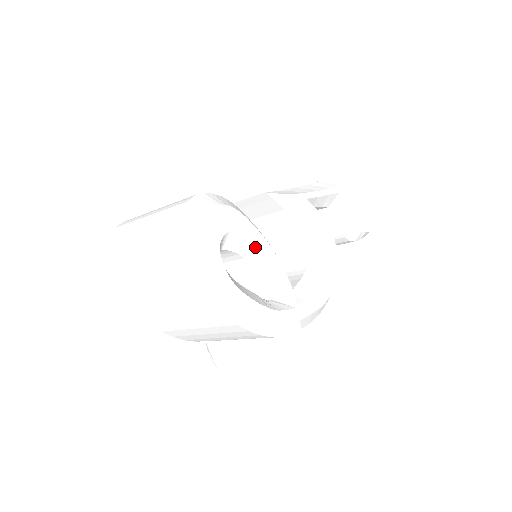
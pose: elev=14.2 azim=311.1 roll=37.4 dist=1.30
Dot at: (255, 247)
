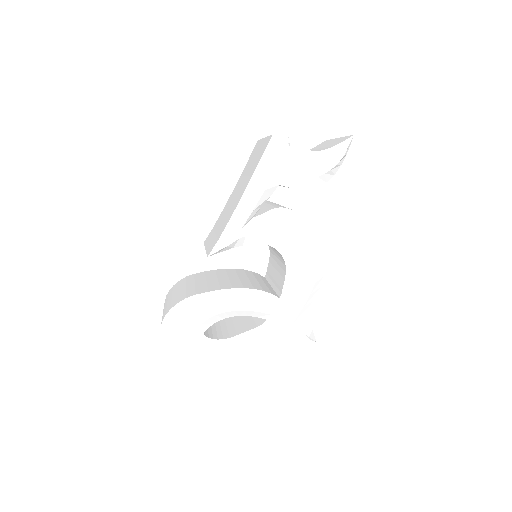
Dot at: (222, 314)
